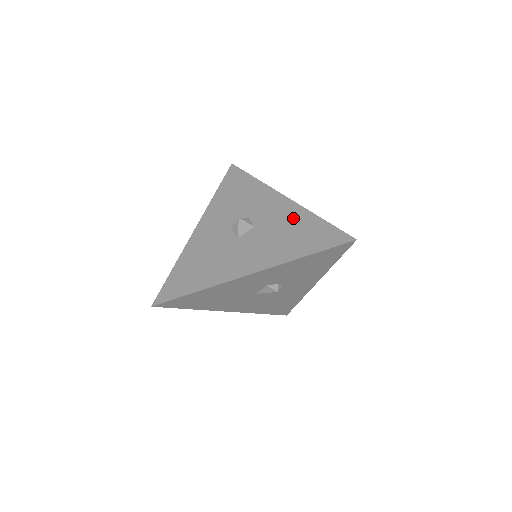
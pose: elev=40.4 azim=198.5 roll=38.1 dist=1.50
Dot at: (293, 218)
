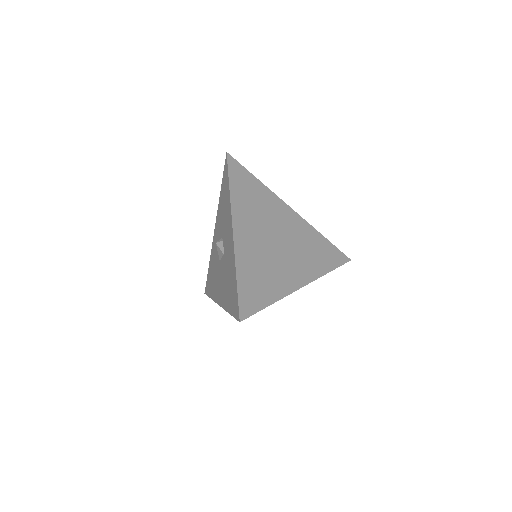
Dot at: (231, 263)
